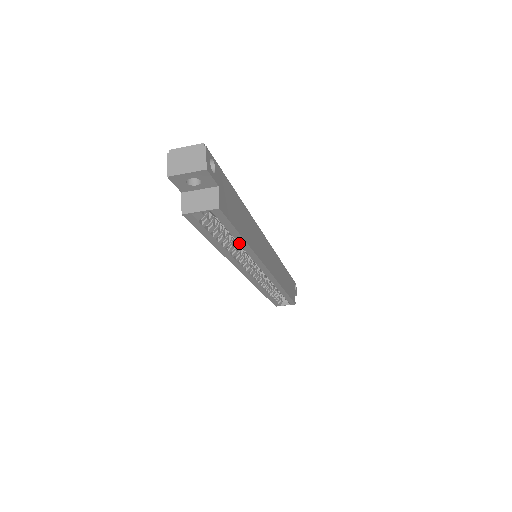
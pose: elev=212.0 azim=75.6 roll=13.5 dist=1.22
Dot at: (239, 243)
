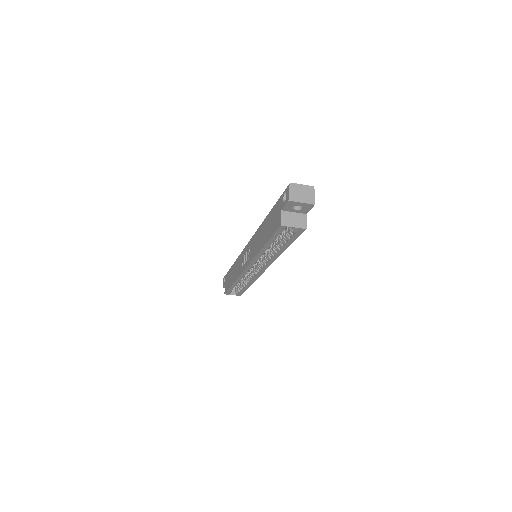
Dot at: (281, 249)
